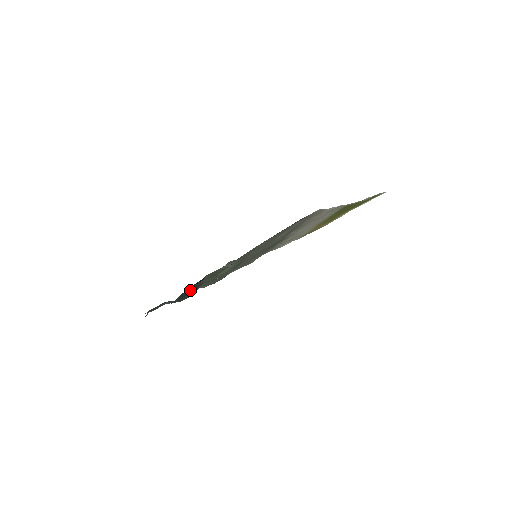
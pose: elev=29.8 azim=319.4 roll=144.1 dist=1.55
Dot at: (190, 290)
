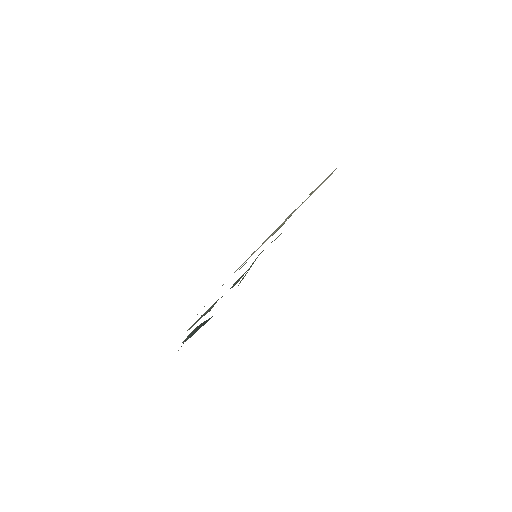
Dot at: occluded
